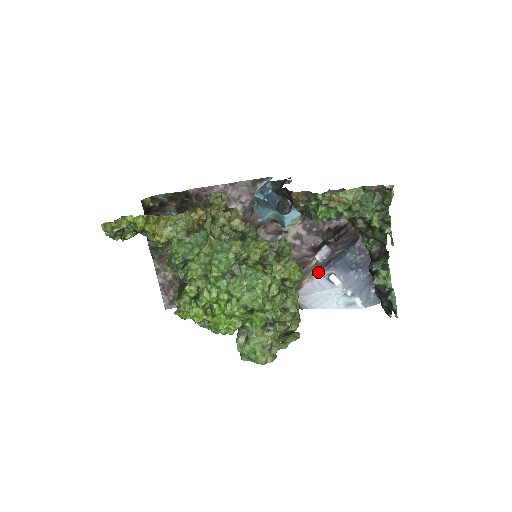
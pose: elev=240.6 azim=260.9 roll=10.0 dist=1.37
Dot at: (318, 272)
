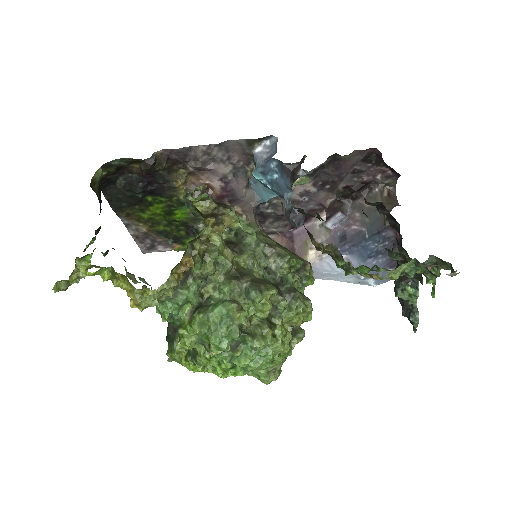
Dot at: occluded
